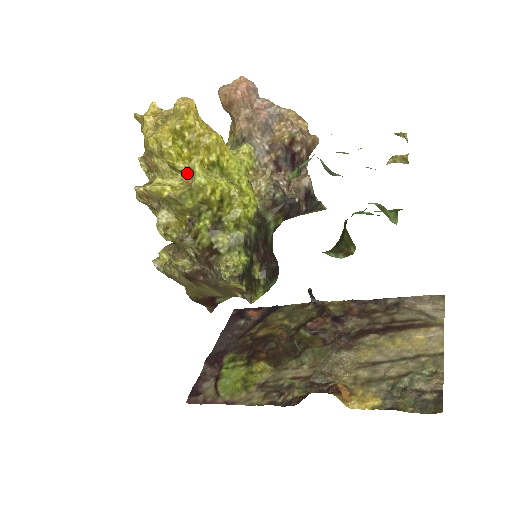
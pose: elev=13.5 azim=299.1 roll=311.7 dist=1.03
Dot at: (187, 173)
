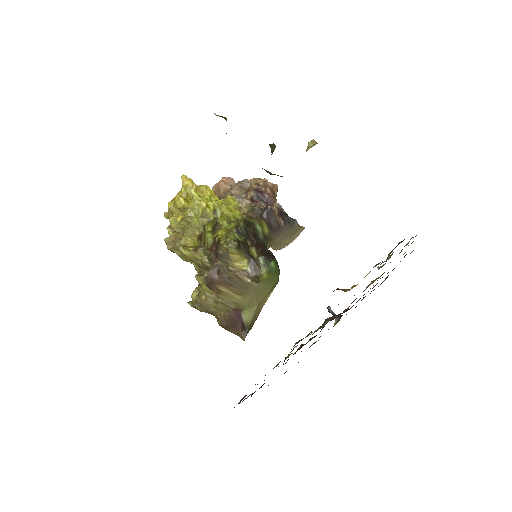
Dot at: occluded
